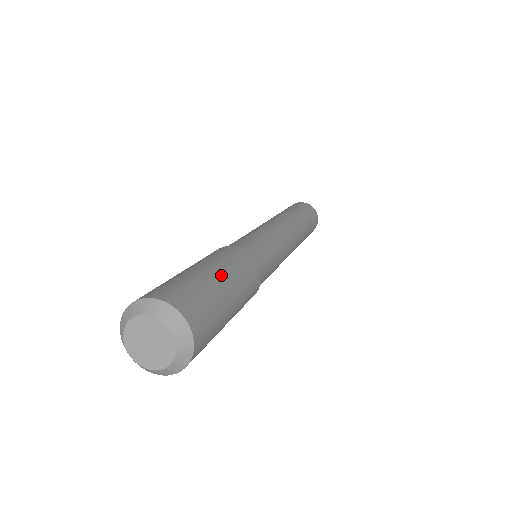
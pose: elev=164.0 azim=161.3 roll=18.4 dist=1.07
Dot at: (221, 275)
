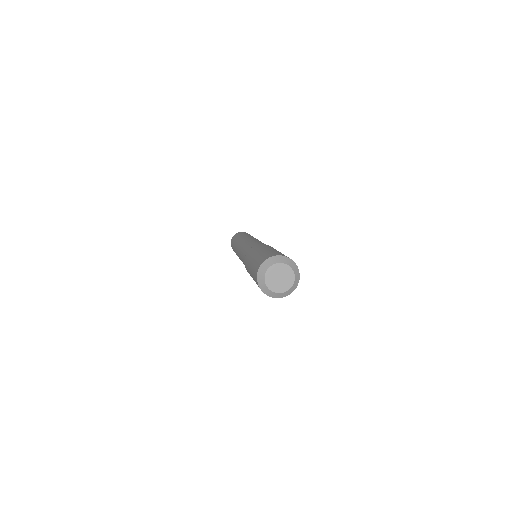
Dot at: occluded
